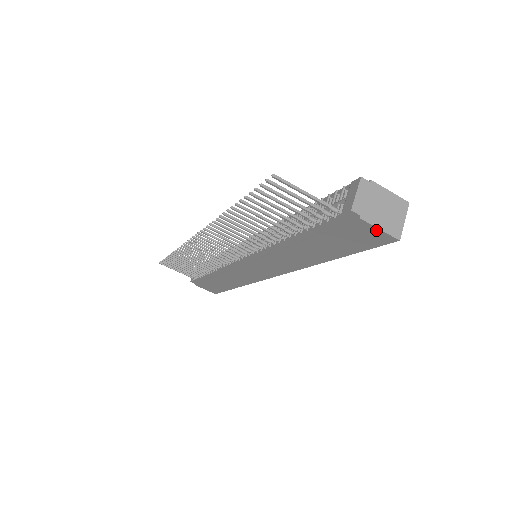
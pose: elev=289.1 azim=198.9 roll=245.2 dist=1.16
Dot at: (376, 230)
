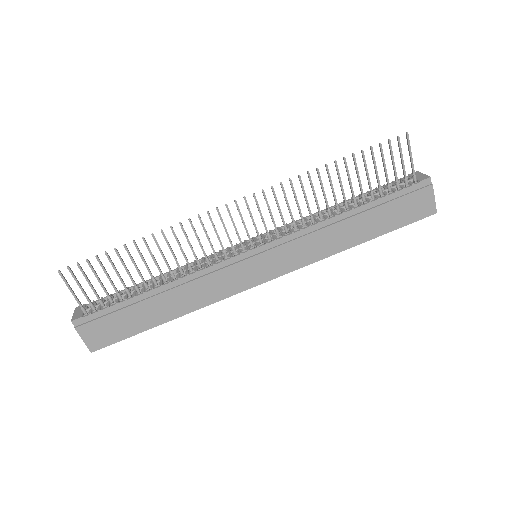
Dot at: (432, 199)
